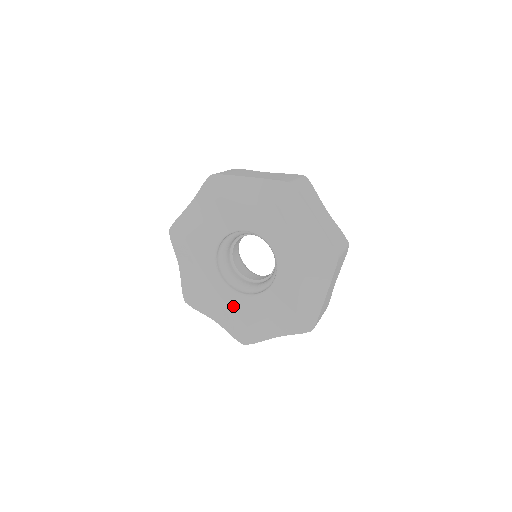
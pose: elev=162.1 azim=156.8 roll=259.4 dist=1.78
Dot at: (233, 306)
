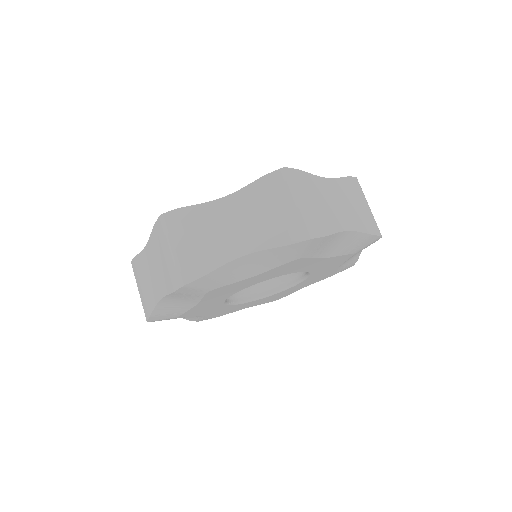
Dot at: (262, 302)
